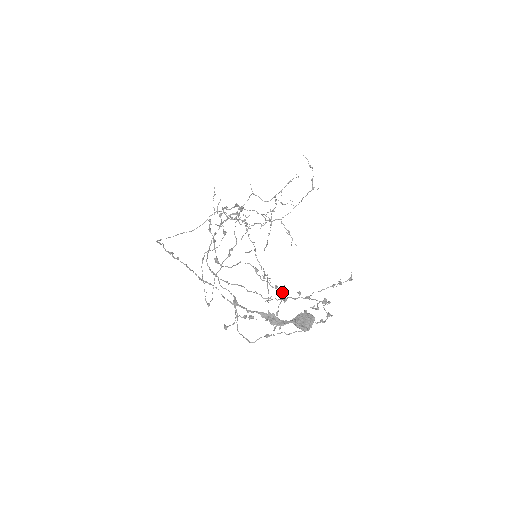
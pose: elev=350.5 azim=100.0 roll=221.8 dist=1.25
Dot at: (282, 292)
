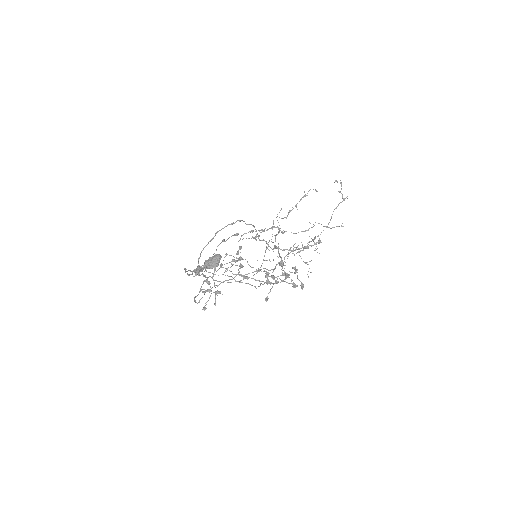
Dot at: occluded
